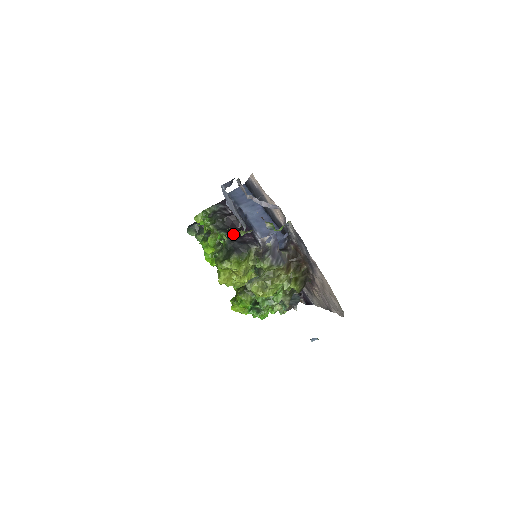
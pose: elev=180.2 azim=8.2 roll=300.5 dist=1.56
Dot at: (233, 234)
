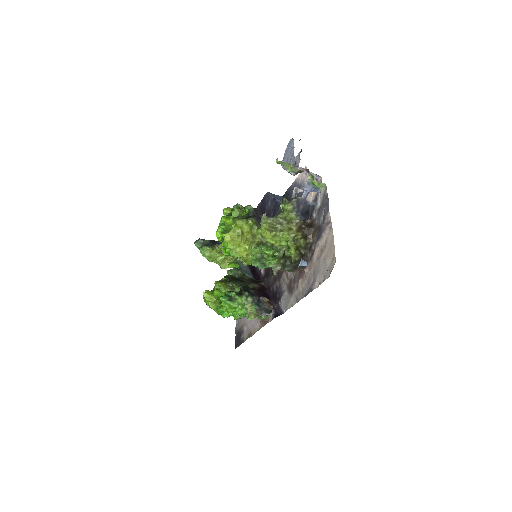
Dot at: occluded
